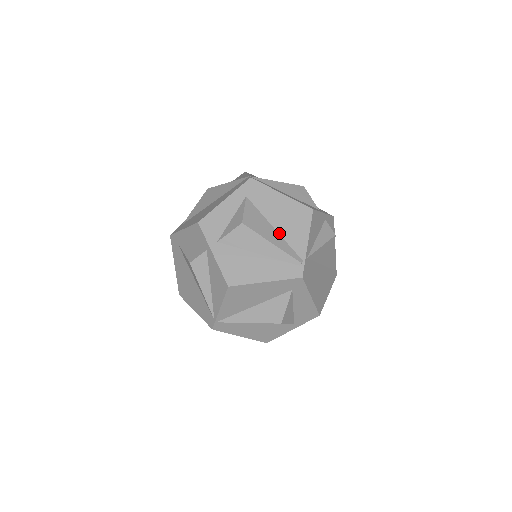
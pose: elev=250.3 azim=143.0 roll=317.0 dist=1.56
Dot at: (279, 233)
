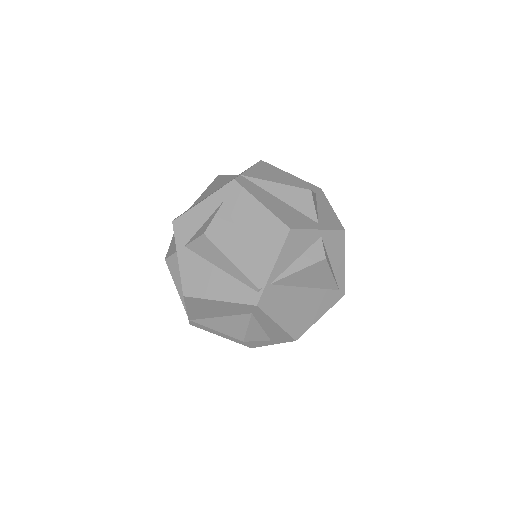
Dot at: (246, 250)
